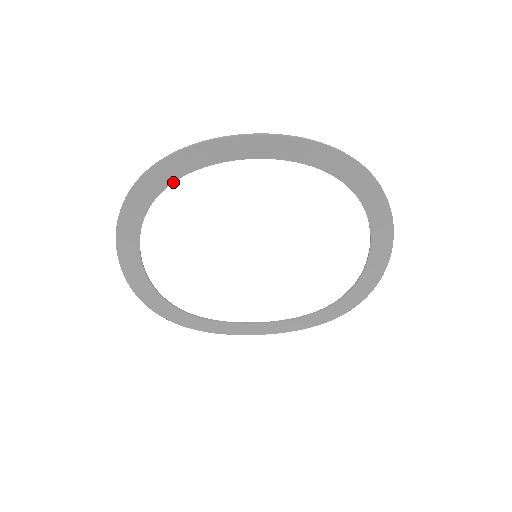
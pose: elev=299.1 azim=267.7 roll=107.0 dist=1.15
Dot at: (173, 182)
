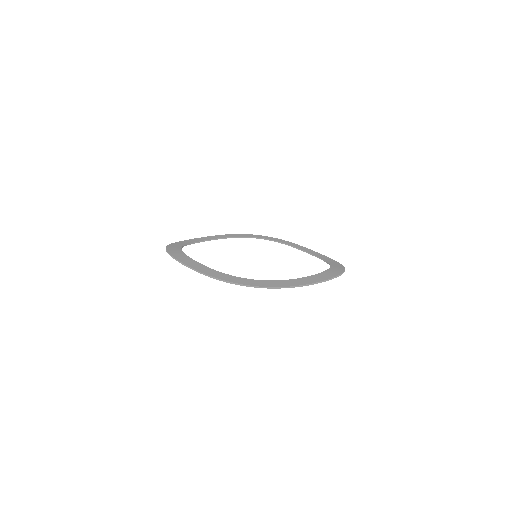
Dot at: (202, 266)
